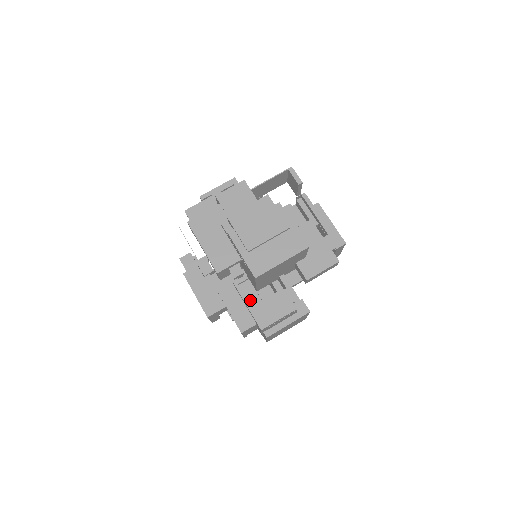
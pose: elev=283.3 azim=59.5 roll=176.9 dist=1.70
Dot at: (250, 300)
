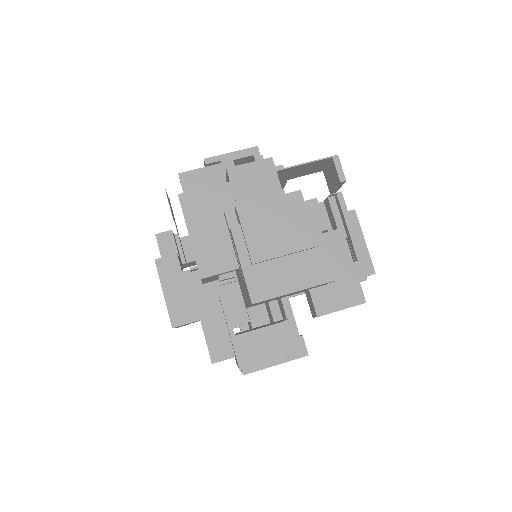
Dot at: (232, 303)
